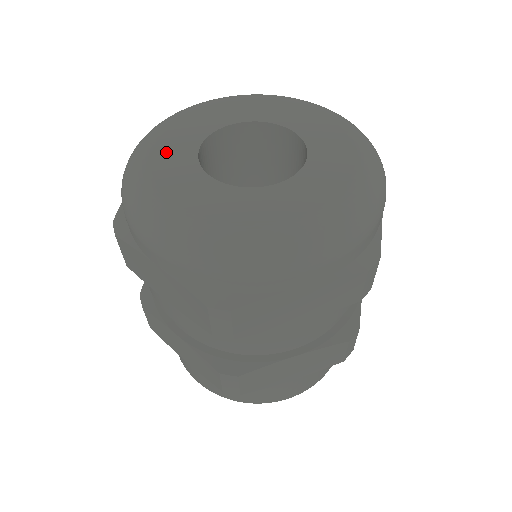
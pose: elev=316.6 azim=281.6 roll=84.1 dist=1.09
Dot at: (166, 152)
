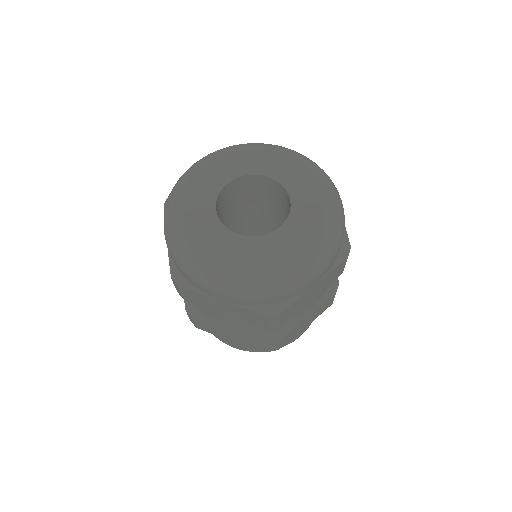
Dot at: (209, 175)
